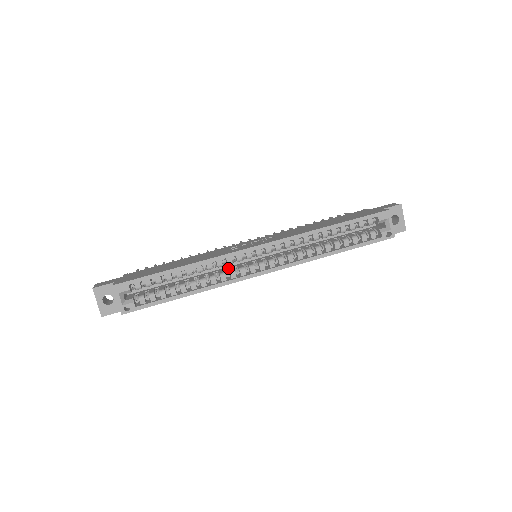
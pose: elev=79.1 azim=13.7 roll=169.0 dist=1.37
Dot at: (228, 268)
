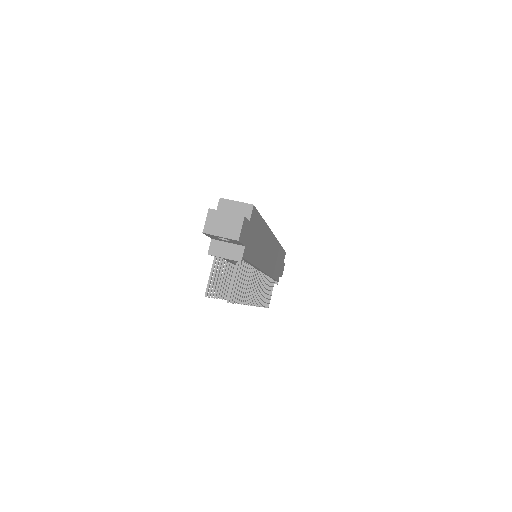
Dot at: occluded
